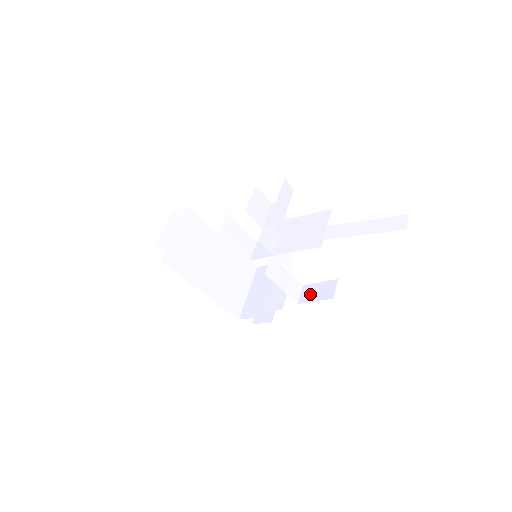
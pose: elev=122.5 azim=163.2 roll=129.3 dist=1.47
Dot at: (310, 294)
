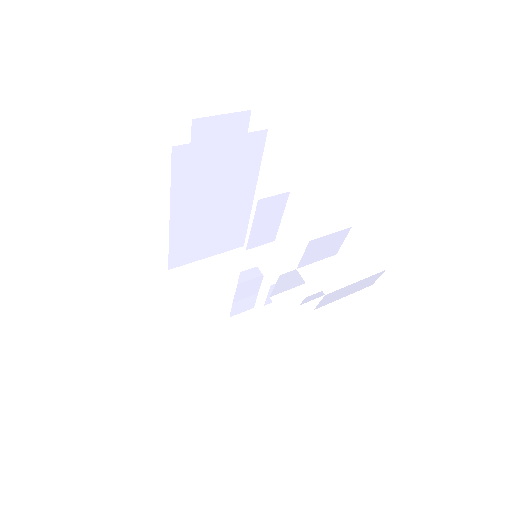
Dot at: (249, 326)
